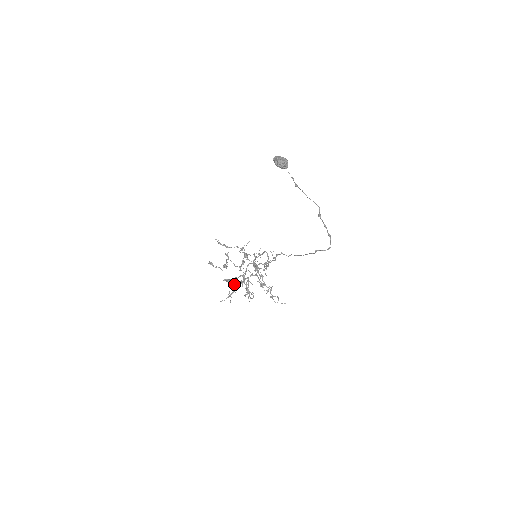
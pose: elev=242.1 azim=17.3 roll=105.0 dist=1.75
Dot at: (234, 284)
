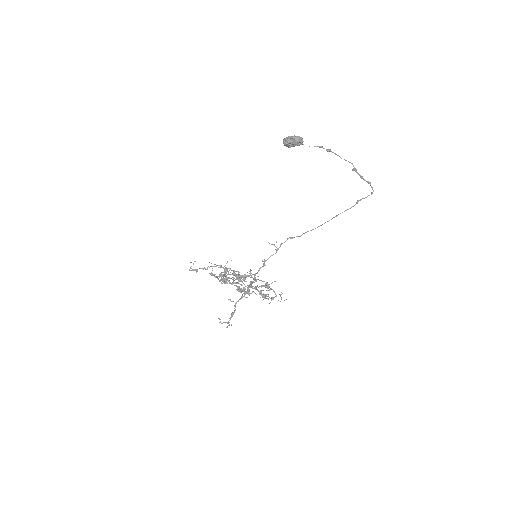
Dot at: (233, 301)
